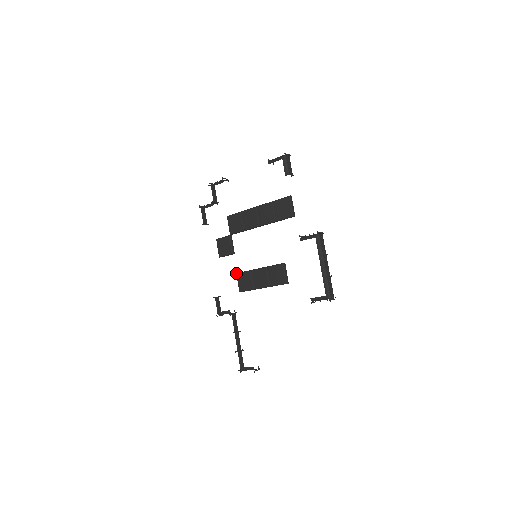
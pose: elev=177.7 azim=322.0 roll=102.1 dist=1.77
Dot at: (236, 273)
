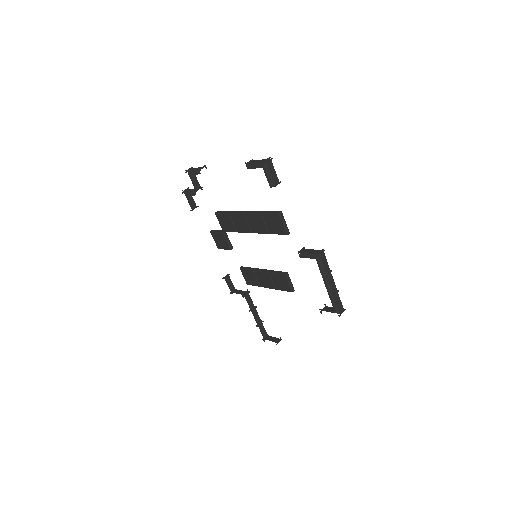
Dot at: occluded
